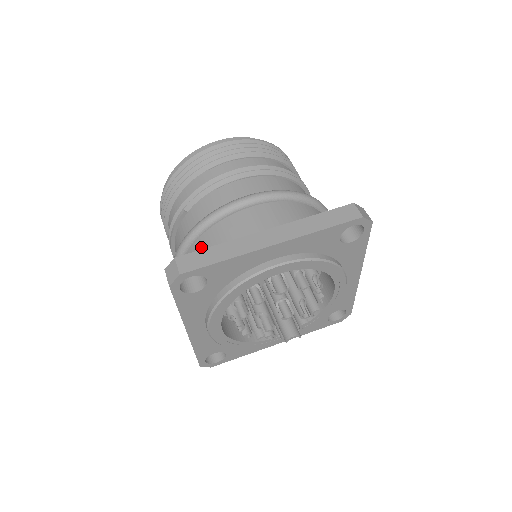
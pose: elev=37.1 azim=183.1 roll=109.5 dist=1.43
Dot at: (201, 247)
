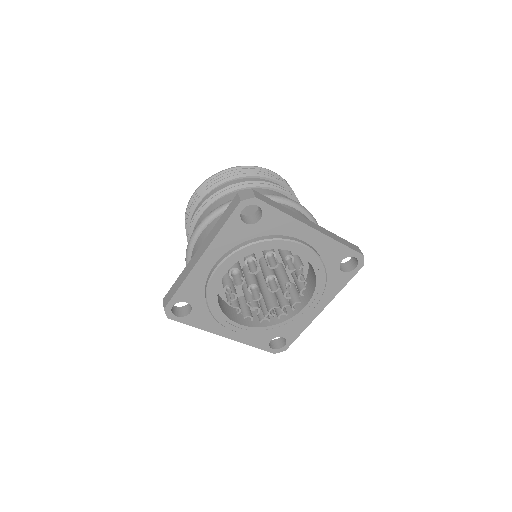
Dot at: occluded
